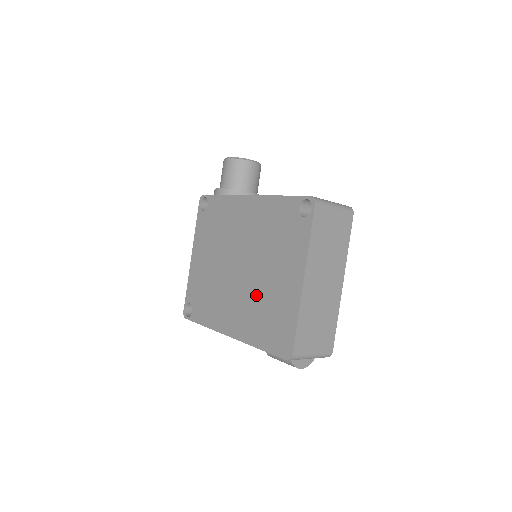
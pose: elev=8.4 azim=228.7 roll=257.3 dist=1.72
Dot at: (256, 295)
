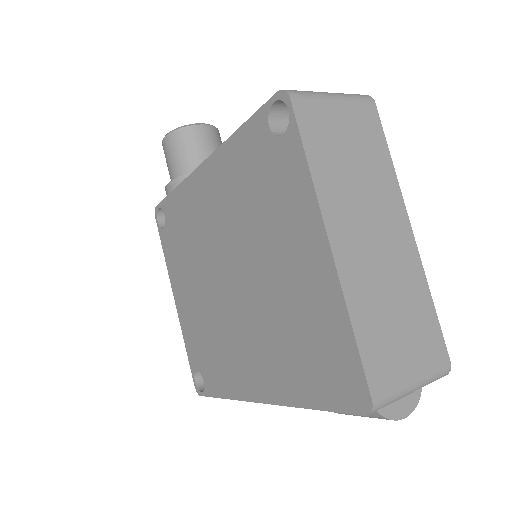
Dot at: (269, 314)
